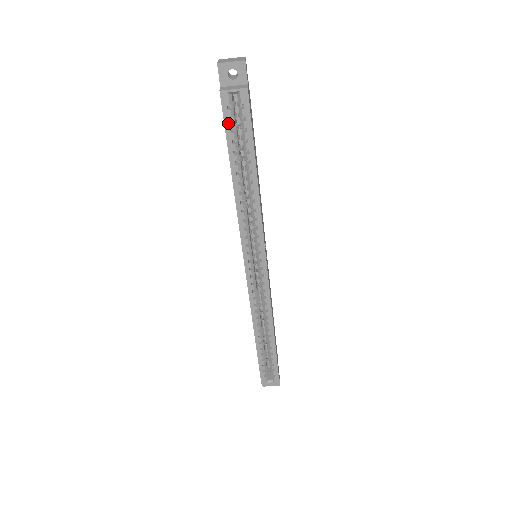
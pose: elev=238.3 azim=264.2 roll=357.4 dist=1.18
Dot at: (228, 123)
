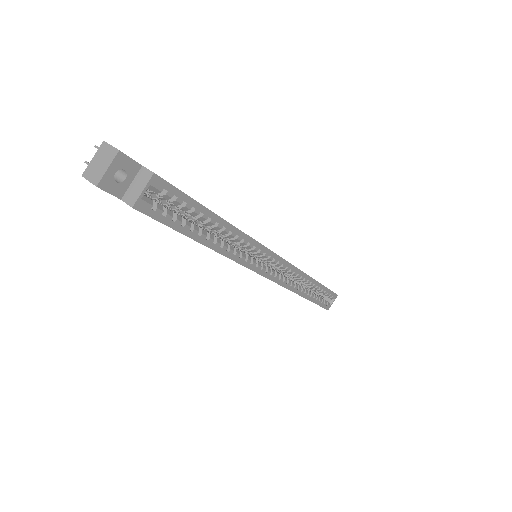
Dot at: (165, 219)
